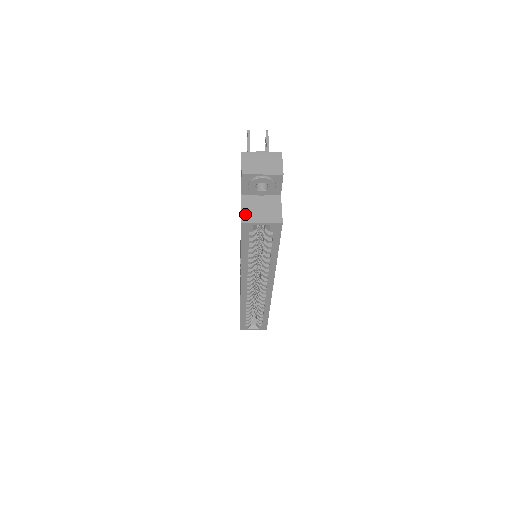
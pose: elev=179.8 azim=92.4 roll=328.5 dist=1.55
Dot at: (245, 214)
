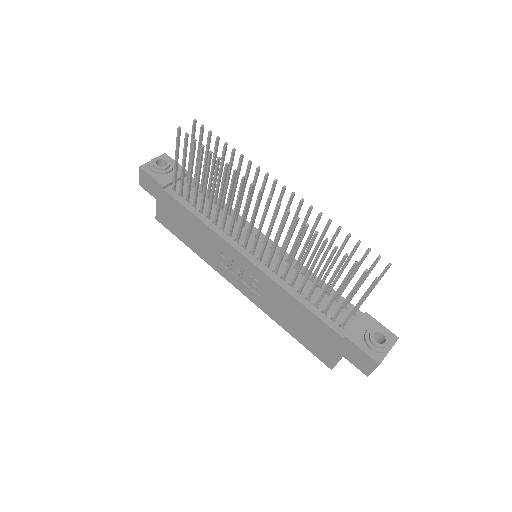
Dot at: occluded
